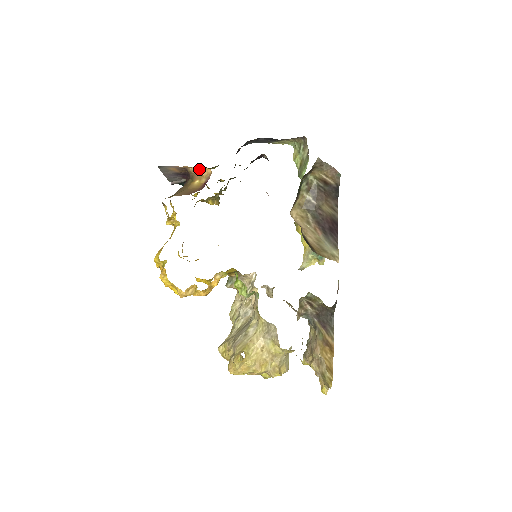
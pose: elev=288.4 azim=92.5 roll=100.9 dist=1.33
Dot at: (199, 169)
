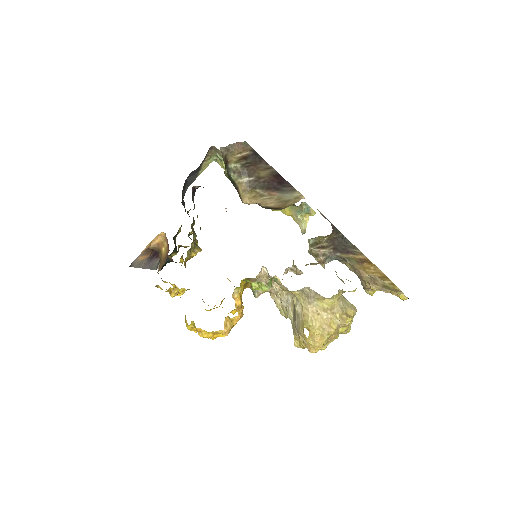
Dot at: (156, 240)
